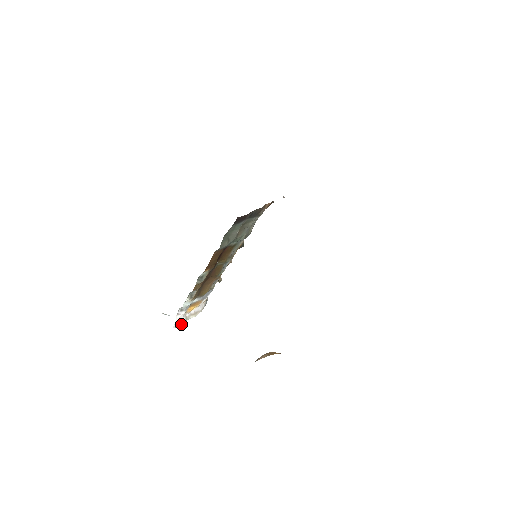
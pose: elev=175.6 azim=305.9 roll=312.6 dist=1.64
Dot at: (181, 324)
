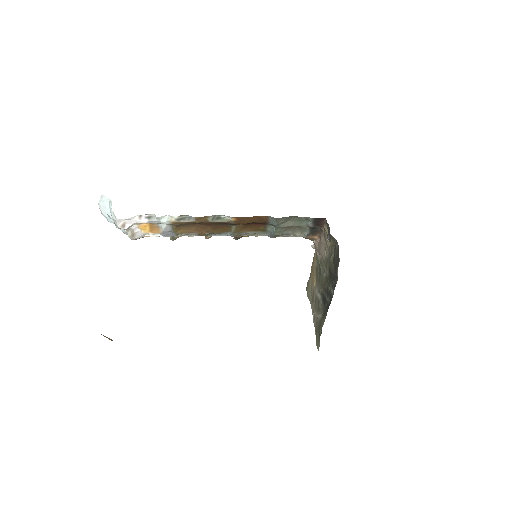
Dot at: (121, 226)
